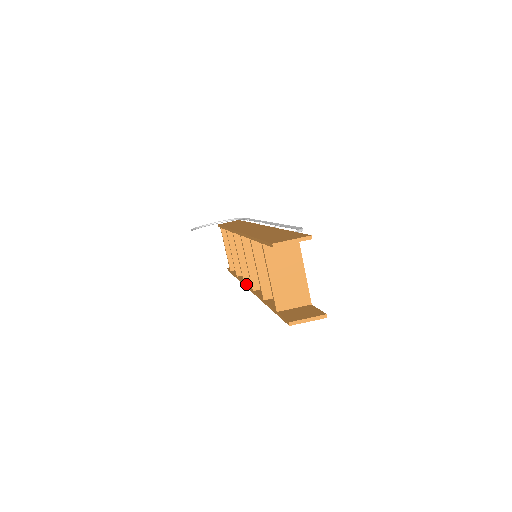
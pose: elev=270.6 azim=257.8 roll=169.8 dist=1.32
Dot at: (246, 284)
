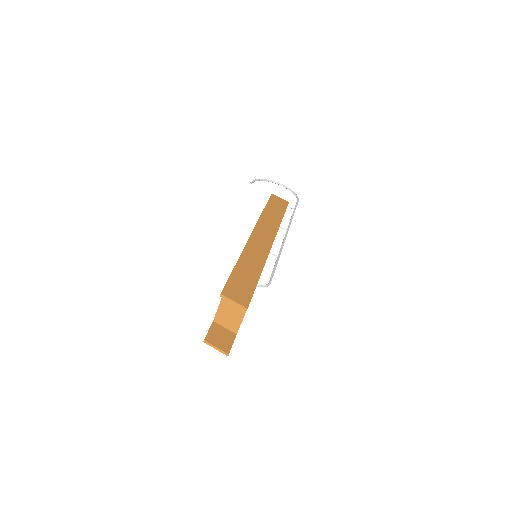
Dot at: occluded
